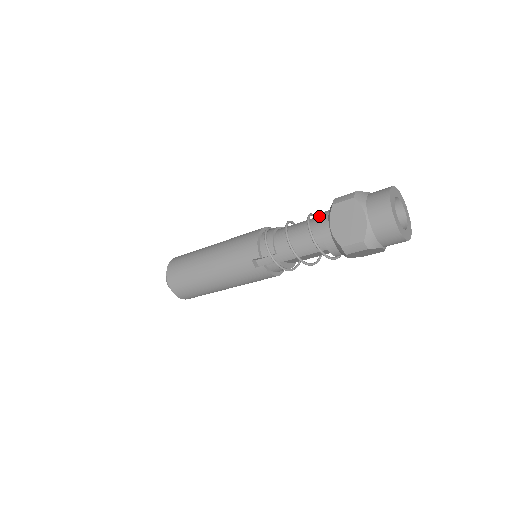
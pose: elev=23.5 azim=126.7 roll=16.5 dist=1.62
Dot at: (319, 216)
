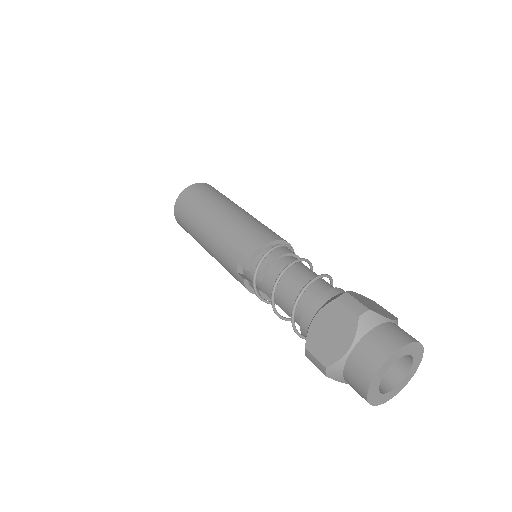
Dot at: (326, 287)
